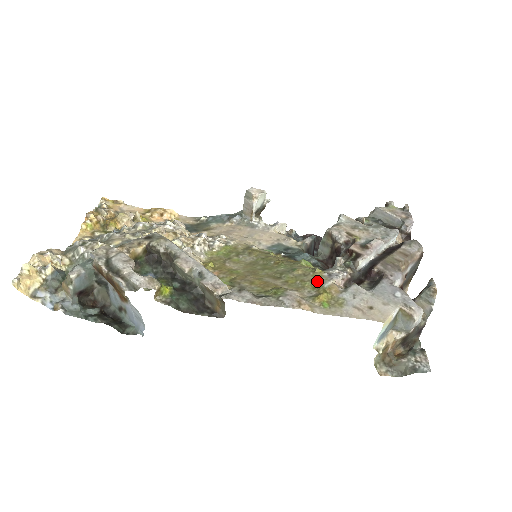
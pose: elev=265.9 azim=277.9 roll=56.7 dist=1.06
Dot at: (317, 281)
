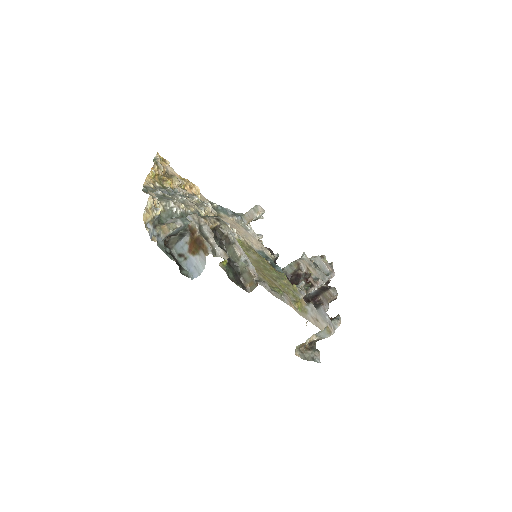
Dot at: (295, 293)
